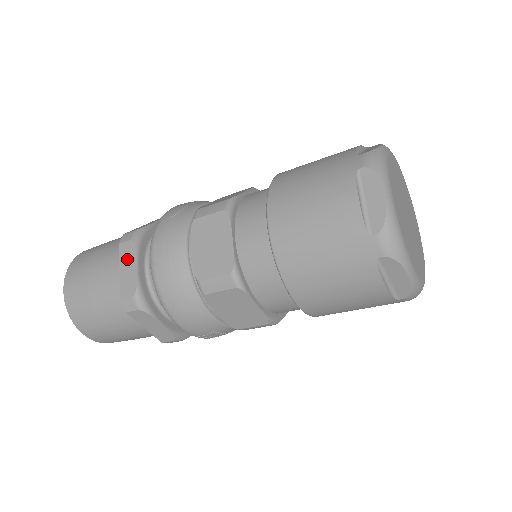
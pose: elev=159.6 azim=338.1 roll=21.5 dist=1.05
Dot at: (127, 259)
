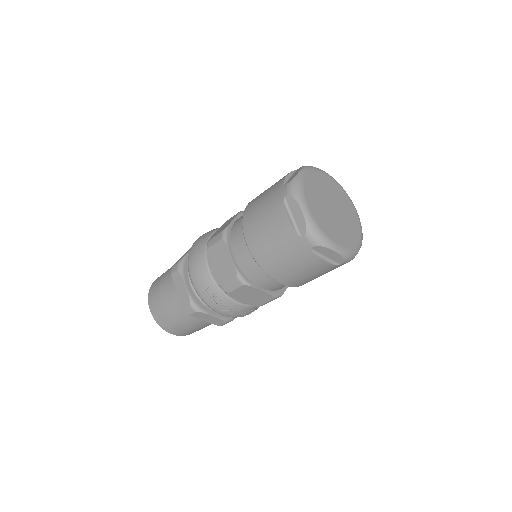
Dot at: (188, 251)
